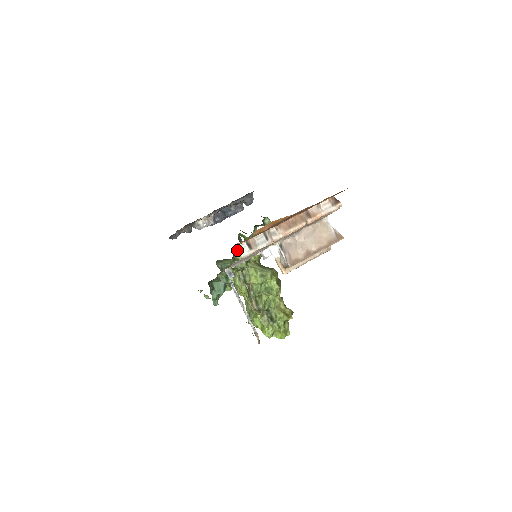
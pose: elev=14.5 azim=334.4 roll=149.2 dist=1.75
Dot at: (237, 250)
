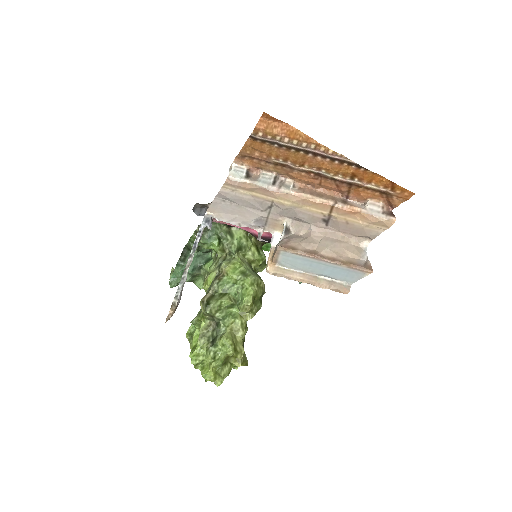
Dot at: (231, 169)
